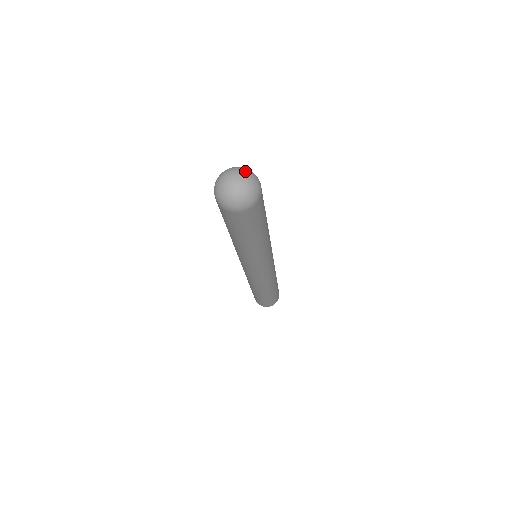
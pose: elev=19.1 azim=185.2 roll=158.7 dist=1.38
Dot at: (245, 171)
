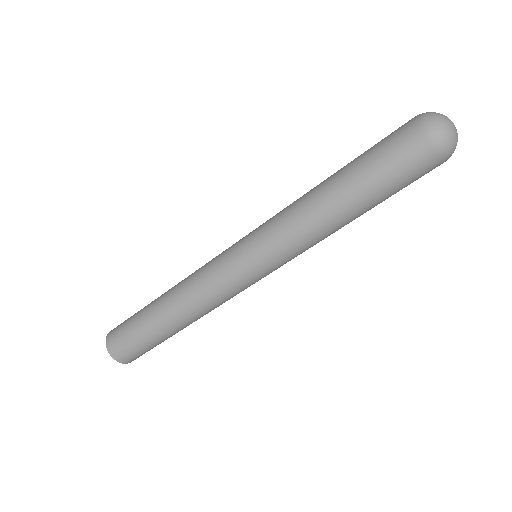
Dot at: occluded
